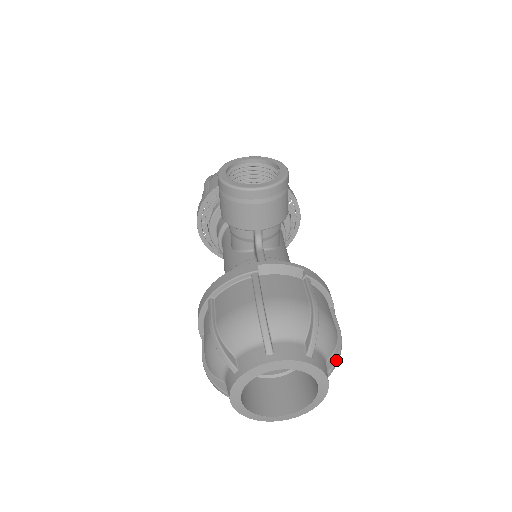
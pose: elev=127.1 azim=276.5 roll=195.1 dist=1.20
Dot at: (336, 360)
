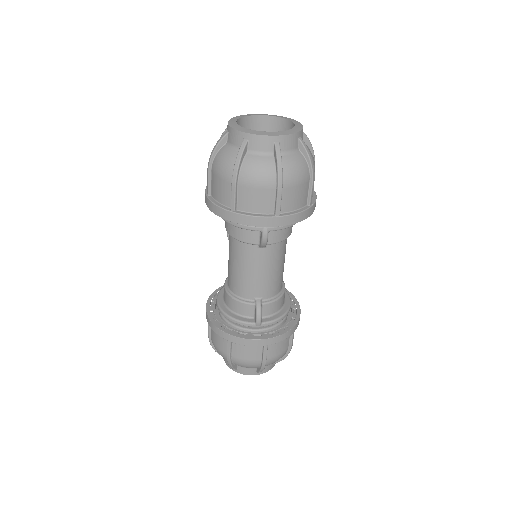
Dot at: (307, 138)
